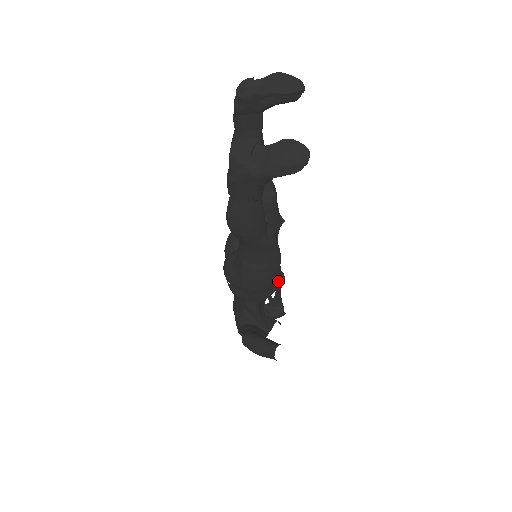
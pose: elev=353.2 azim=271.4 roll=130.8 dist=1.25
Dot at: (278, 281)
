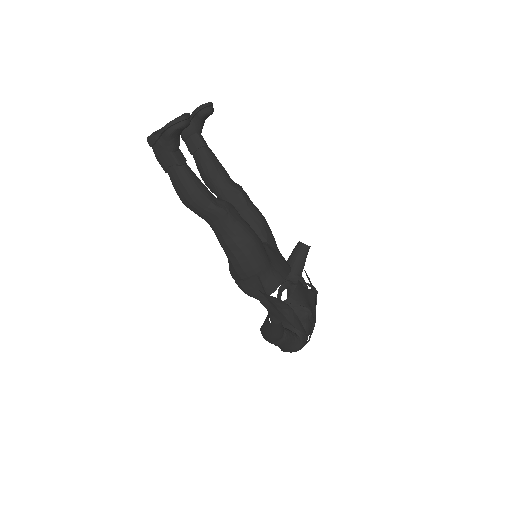
Dot at: (283, 273)
